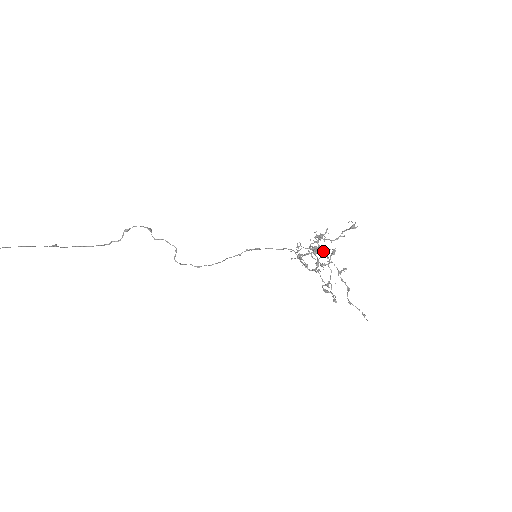
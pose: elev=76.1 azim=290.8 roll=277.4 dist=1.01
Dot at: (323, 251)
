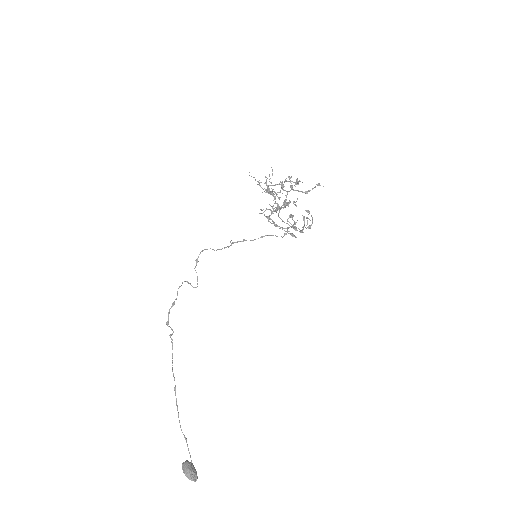
Dot at: (285, 205)
